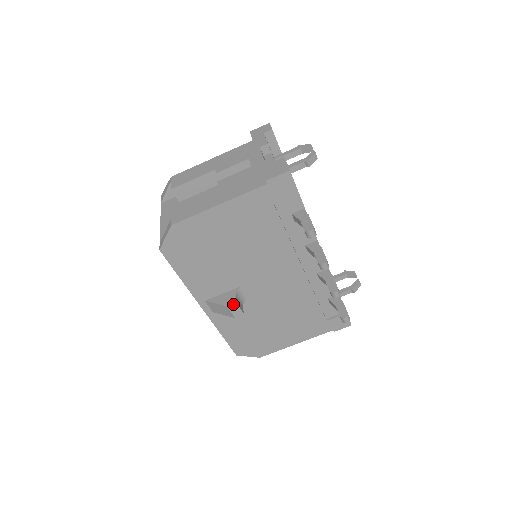
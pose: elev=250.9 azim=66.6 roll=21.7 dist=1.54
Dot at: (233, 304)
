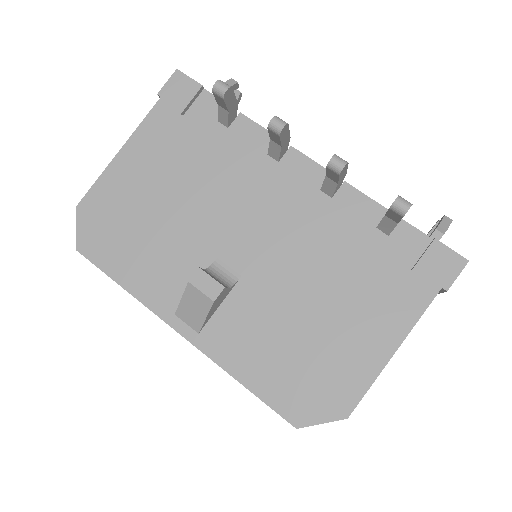
Dot at: (196, 274)
